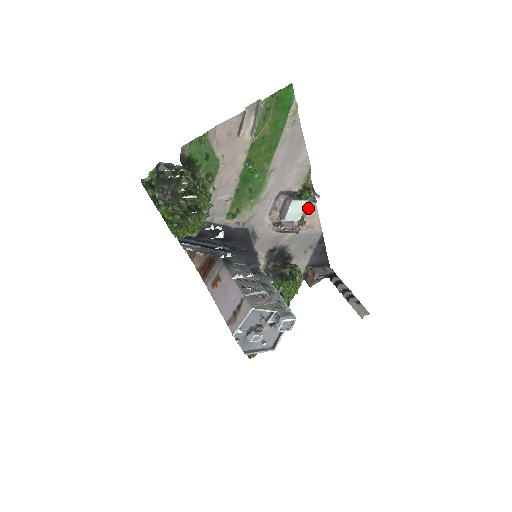
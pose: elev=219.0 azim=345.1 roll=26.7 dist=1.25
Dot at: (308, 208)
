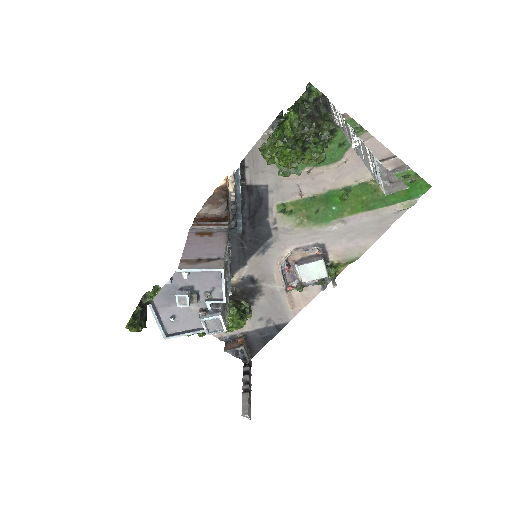
Dot at: (318, 283)
